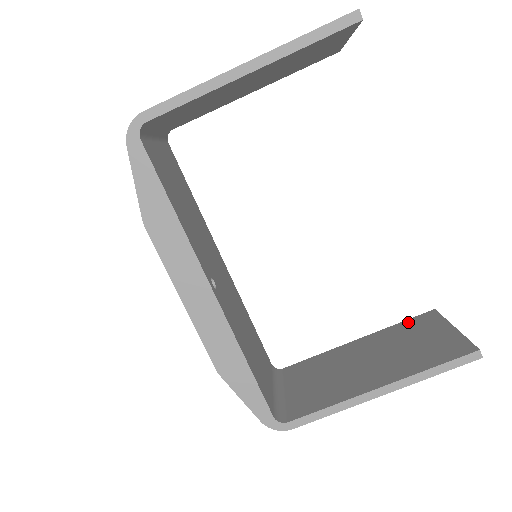
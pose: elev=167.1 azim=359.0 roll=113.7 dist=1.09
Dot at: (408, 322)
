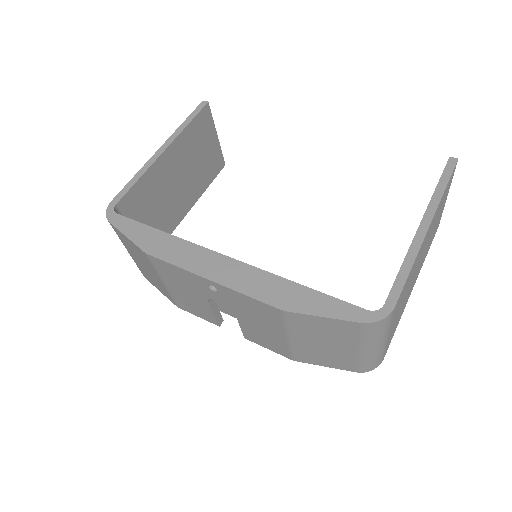
Dot at: occluded
